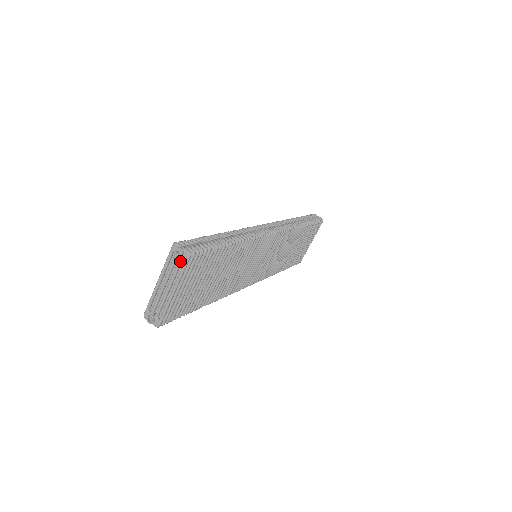
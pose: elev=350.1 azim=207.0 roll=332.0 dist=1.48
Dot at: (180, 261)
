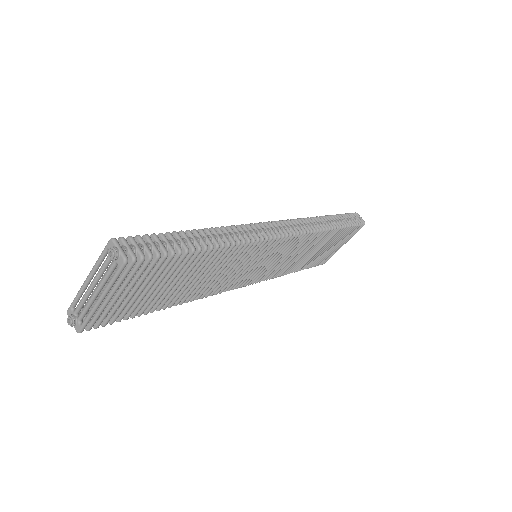
Dot at: (113, 265)
